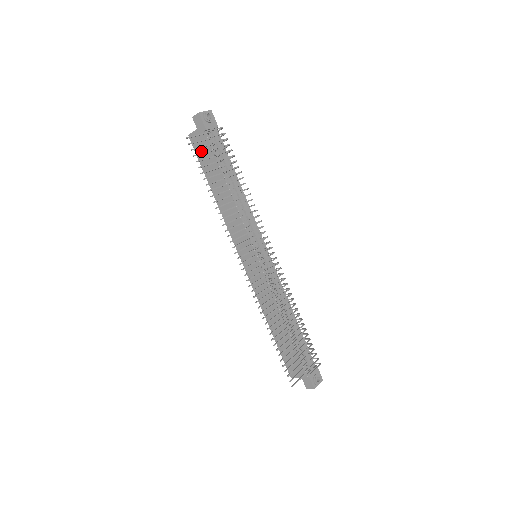
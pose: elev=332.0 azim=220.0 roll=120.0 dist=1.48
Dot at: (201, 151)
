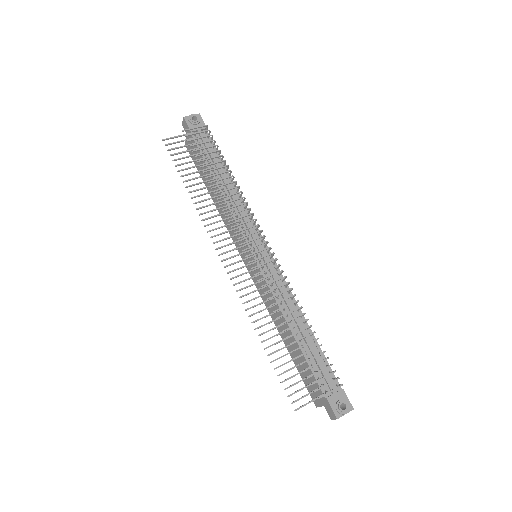
Dot at: (194, 156)
